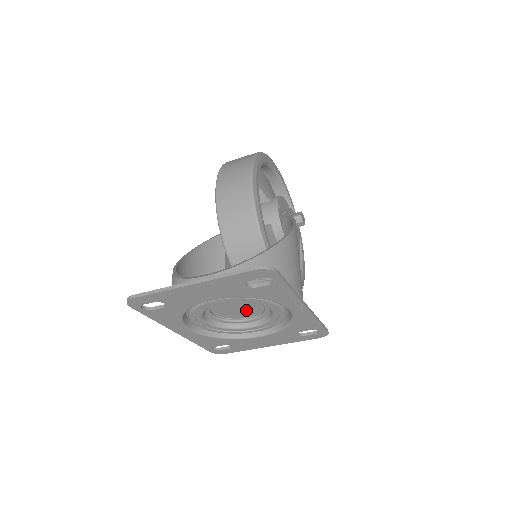
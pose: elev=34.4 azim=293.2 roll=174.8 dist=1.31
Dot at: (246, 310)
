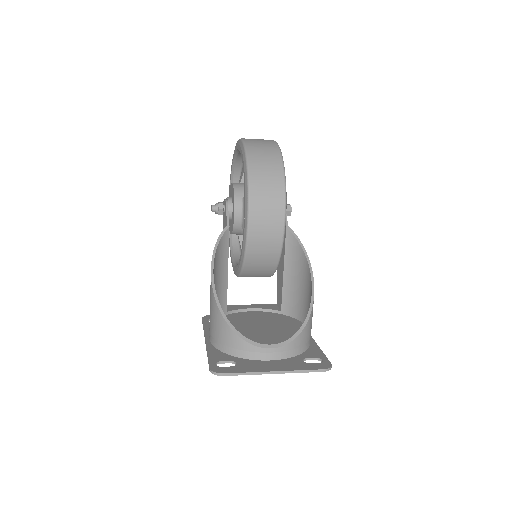
Dot at: occluded
